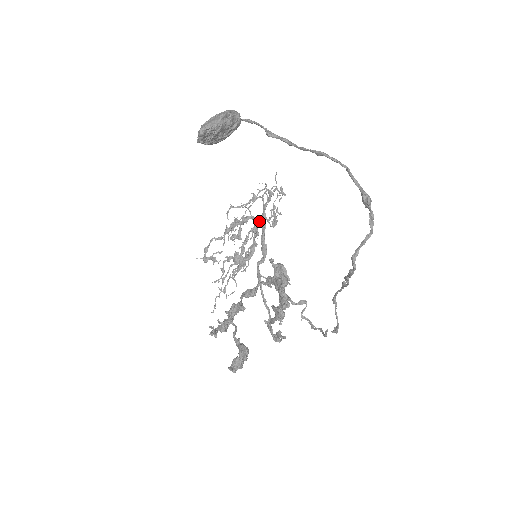
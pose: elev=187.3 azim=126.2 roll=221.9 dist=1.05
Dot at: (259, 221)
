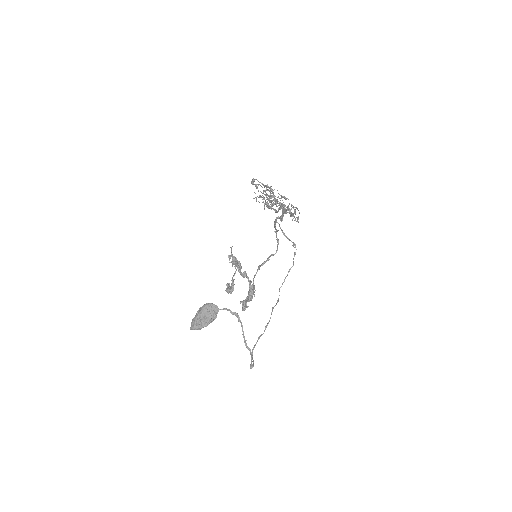
Dot at: (282, 210)
